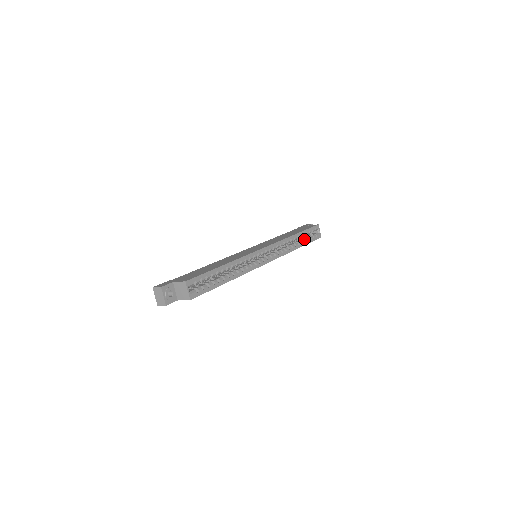
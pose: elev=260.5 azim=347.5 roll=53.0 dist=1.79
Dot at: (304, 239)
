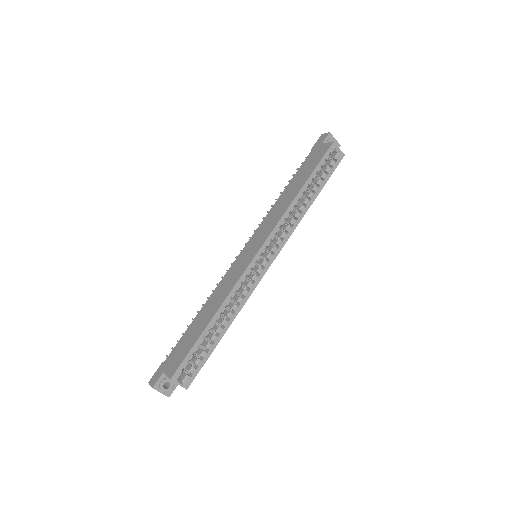
Dot at: (317, 183)
